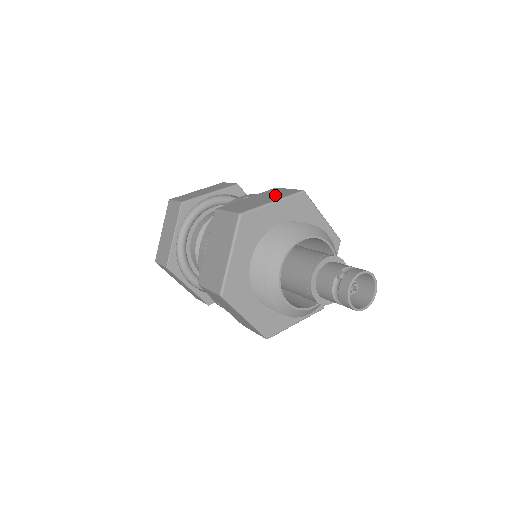
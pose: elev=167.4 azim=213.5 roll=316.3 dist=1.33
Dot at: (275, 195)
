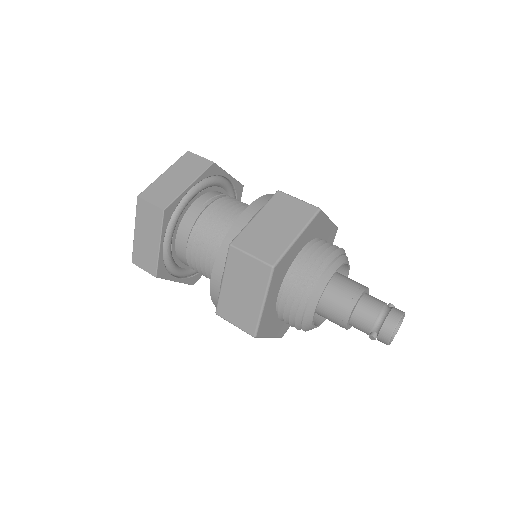
Dot at: (251, 282)
